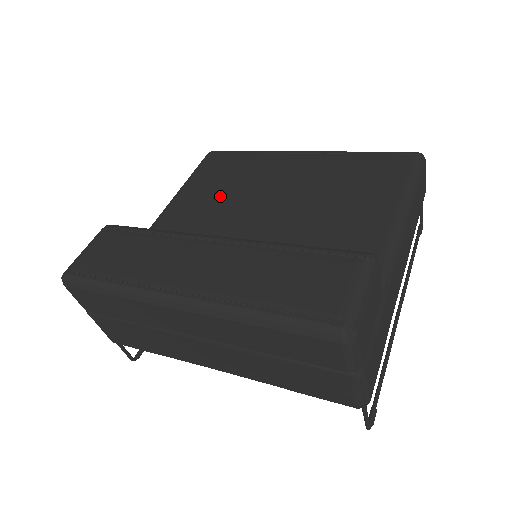
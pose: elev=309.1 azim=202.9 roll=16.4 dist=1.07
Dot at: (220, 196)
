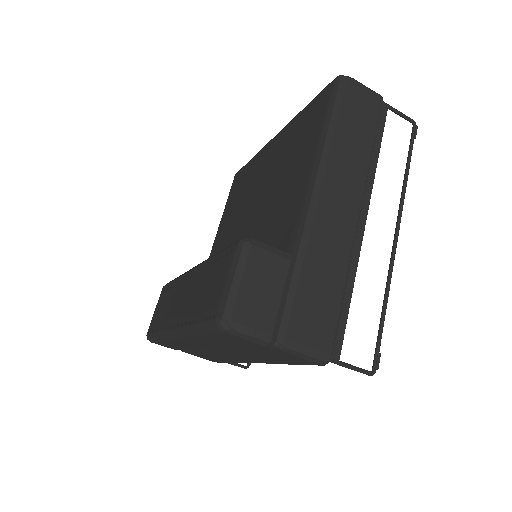
Dot at: (233, 216)
